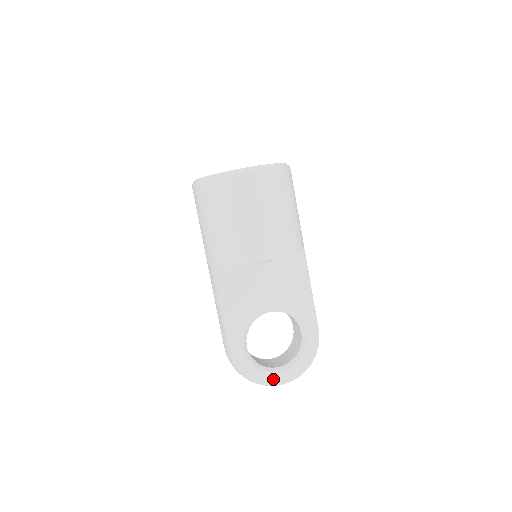
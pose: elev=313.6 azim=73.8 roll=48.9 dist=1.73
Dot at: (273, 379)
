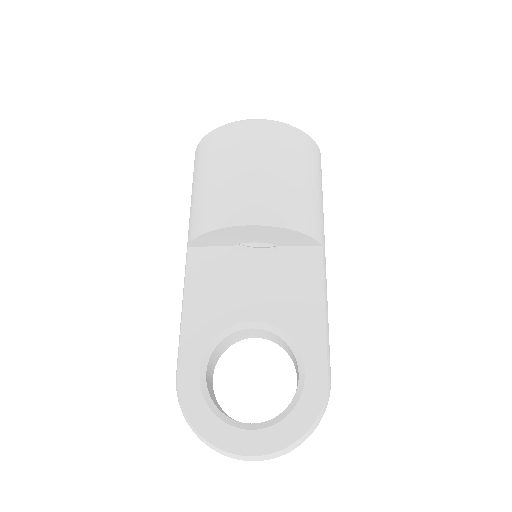
Dot at: (234, 440)
